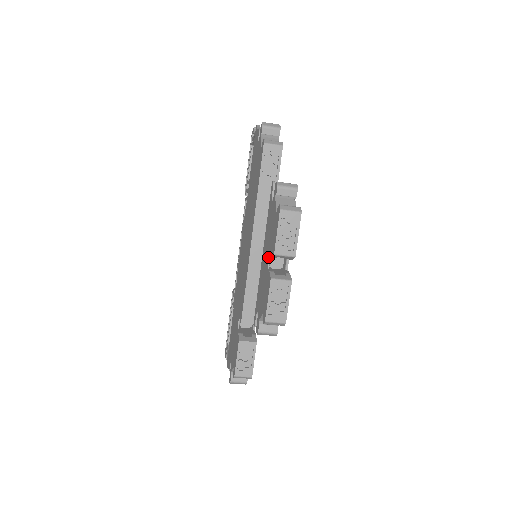
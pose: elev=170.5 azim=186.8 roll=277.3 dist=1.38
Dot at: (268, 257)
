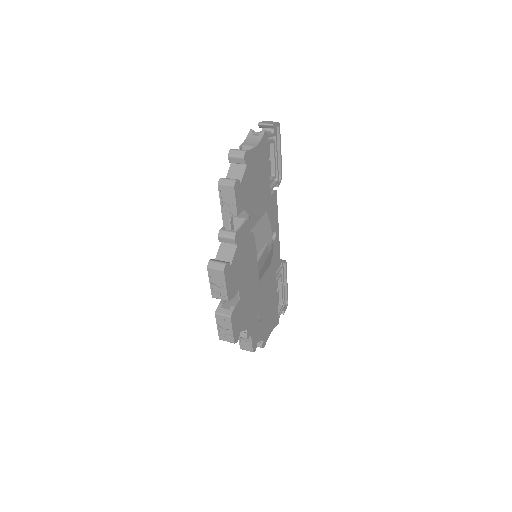
Dot at: occluded
